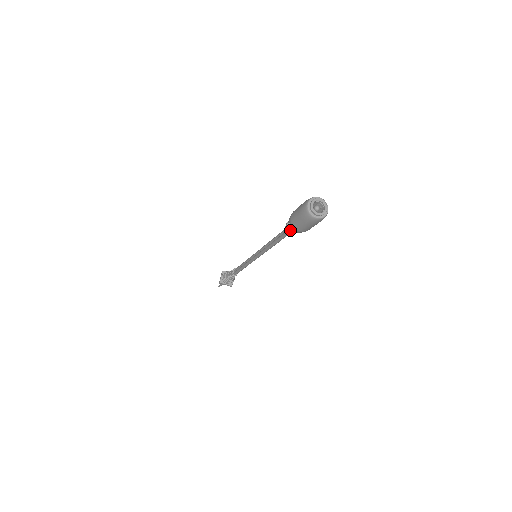
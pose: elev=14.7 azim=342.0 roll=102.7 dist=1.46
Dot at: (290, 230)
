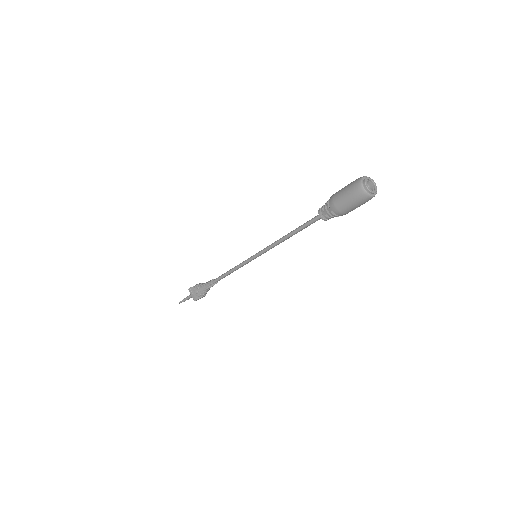
Dot at: (323, 210)
